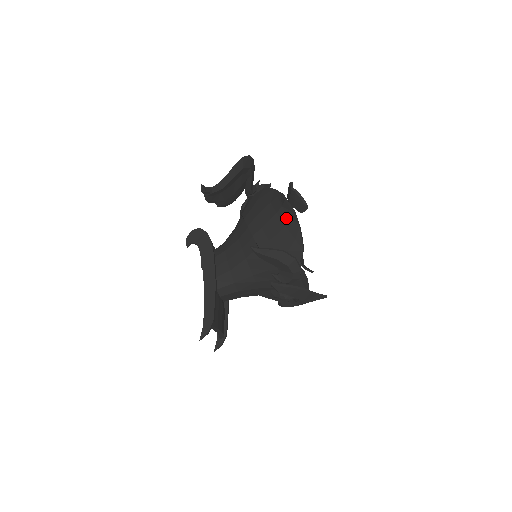
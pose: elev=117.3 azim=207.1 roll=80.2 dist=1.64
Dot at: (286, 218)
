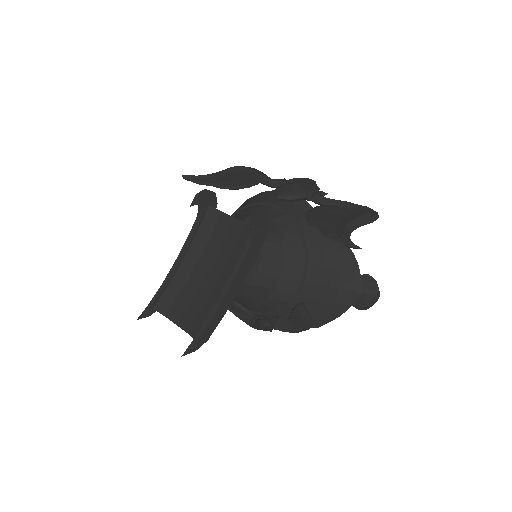
Dot at: (343, 301)
